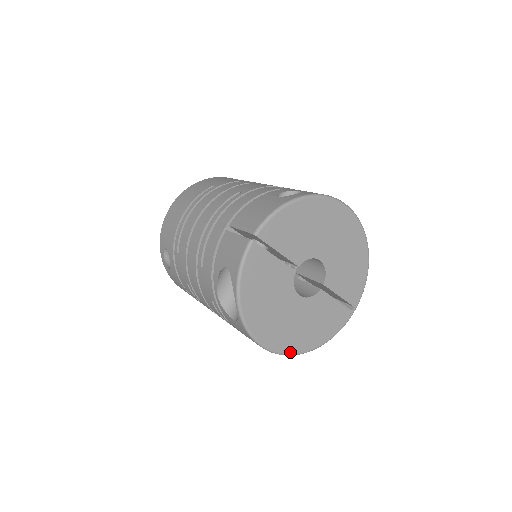
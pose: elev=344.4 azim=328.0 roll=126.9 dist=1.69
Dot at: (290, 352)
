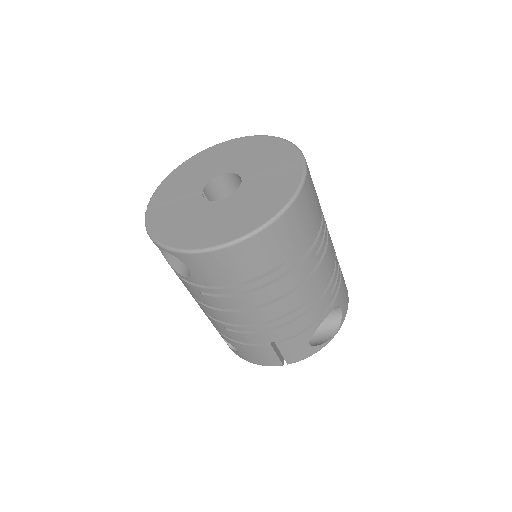
Dot at: (247, 232)
